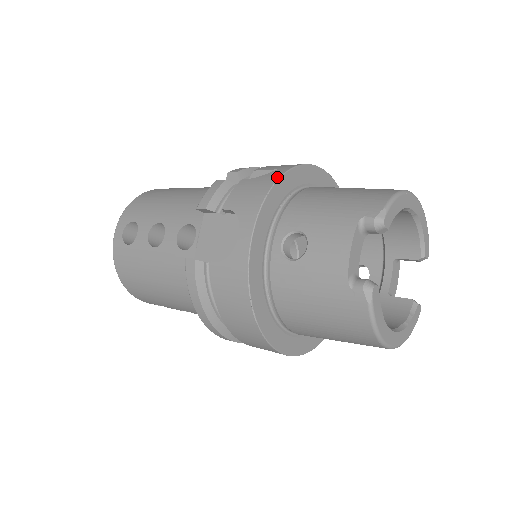
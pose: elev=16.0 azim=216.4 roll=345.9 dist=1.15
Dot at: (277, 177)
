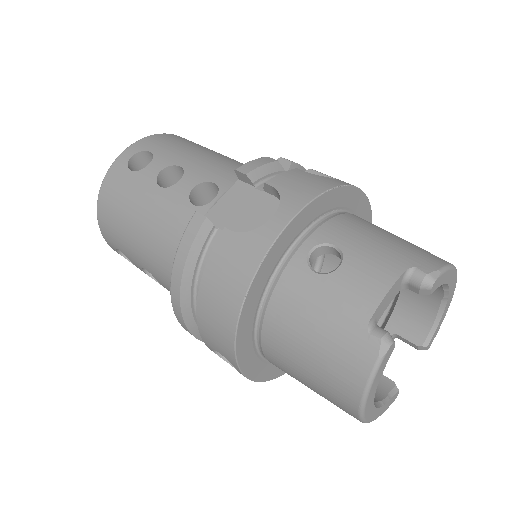
Dot at: (338, 184)
